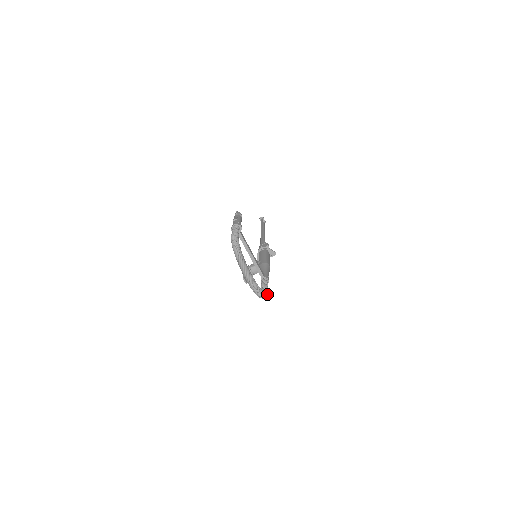
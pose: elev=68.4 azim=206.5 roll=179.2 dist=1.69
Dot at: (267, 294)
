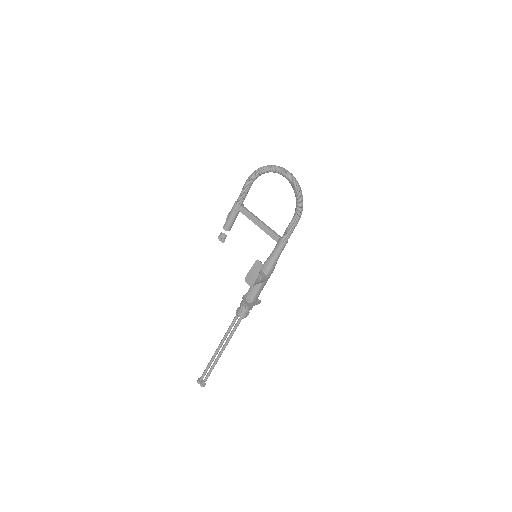
Dot at: (301, 209)
